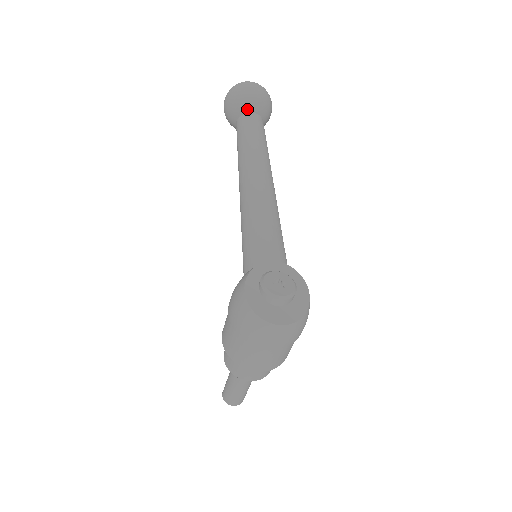
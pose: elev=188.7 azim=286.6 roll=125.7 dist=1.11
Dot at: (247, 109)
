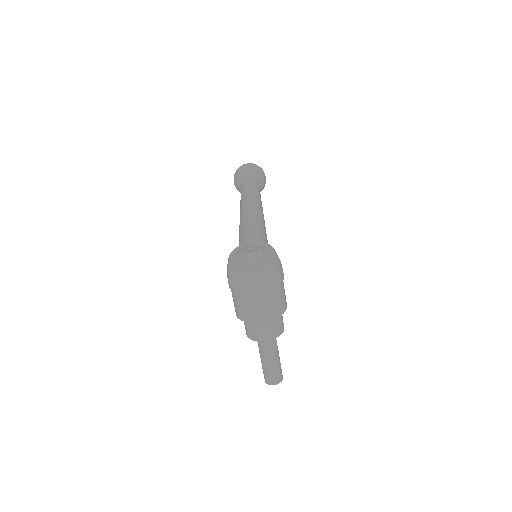
Dot at: (244, 178)
